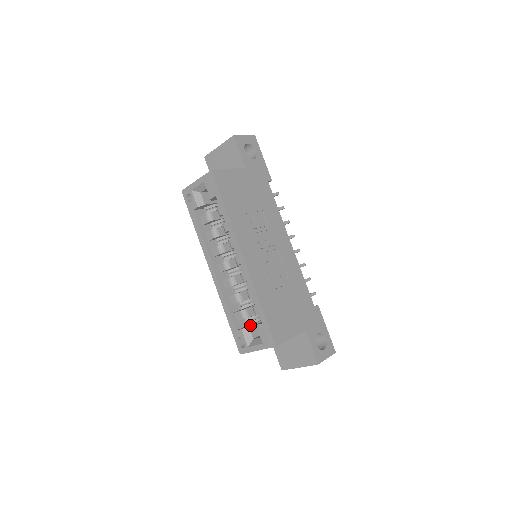
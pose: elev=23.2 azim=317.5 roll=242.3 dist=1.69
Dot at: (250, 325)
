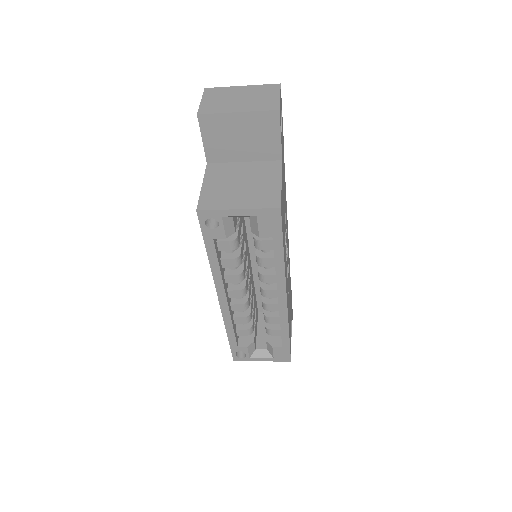
Dot at: (253, 337)
